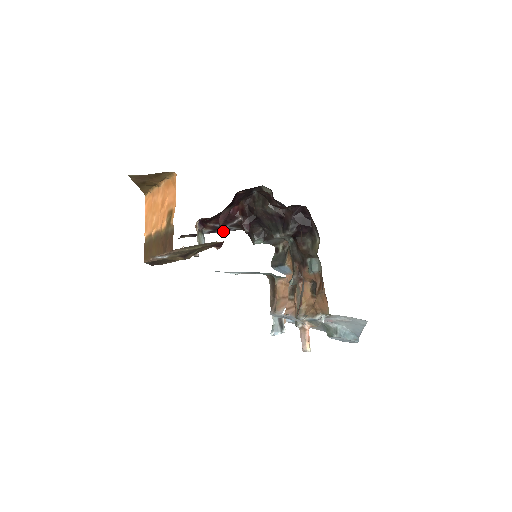
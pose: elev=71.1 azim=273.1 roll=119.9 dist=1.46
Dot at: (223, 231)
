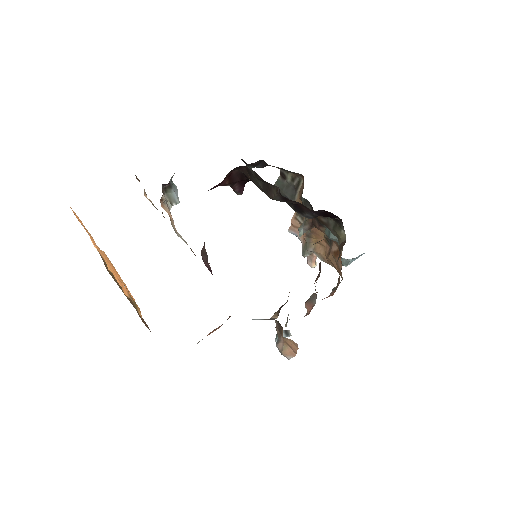
Dot at: occluded
